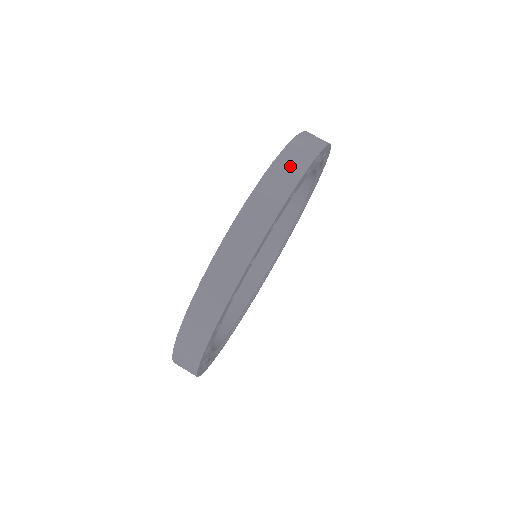
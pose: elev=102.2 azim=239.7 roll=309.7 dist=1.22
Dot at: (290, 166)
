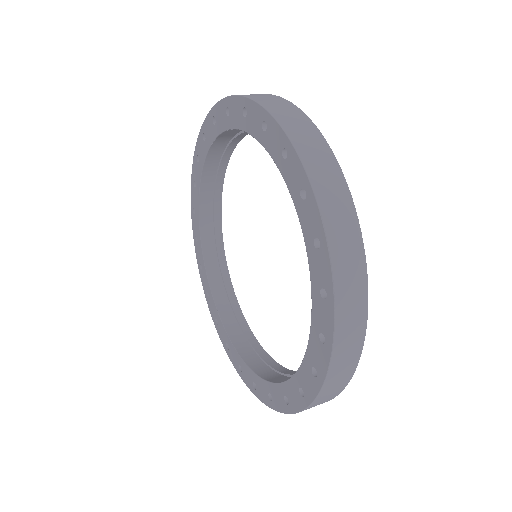
Dot at: occluded
